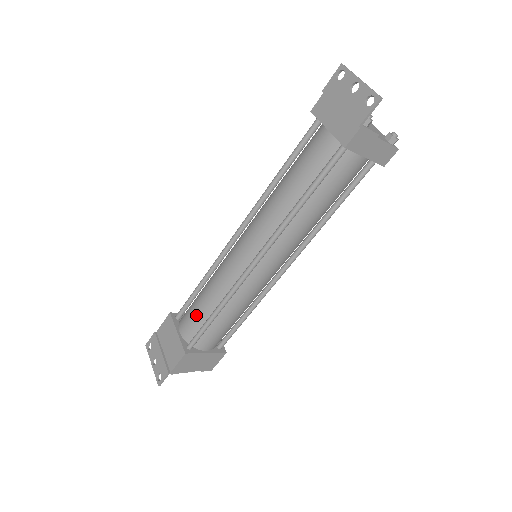
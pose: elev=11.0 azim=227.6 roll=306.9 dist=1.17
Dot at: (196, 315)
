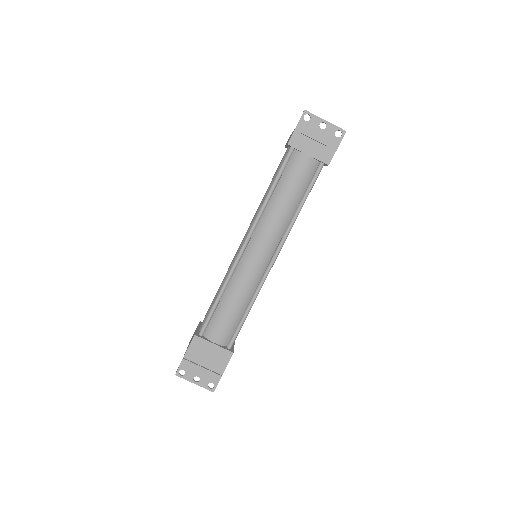
Dot at: (229, 321)
